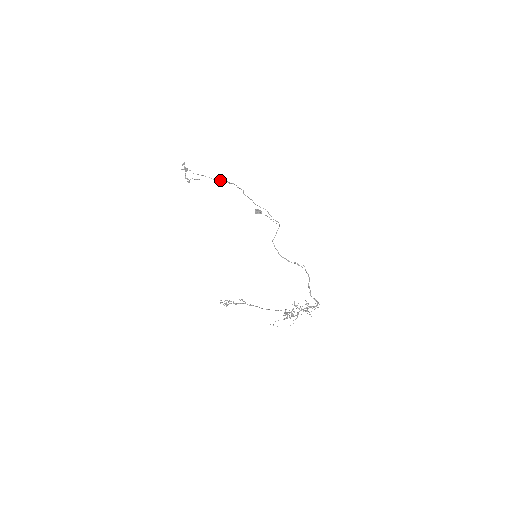
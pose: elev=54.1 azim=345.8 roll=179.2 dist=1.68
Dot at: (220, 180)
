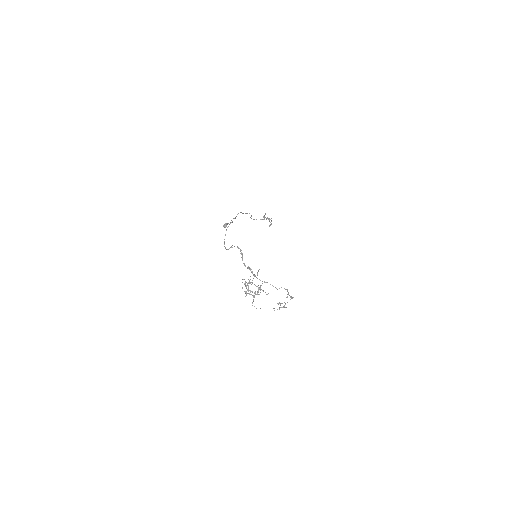
Dot at: occluded
